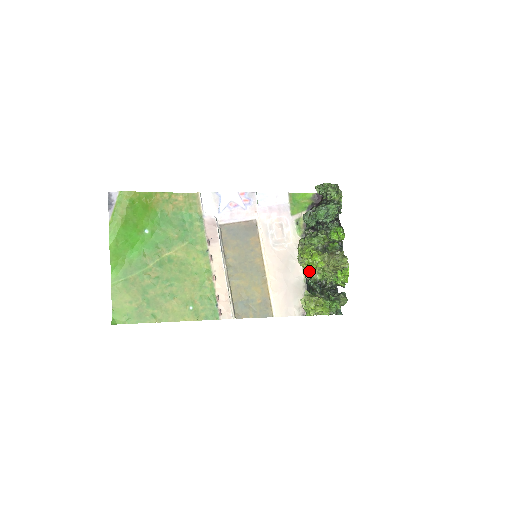
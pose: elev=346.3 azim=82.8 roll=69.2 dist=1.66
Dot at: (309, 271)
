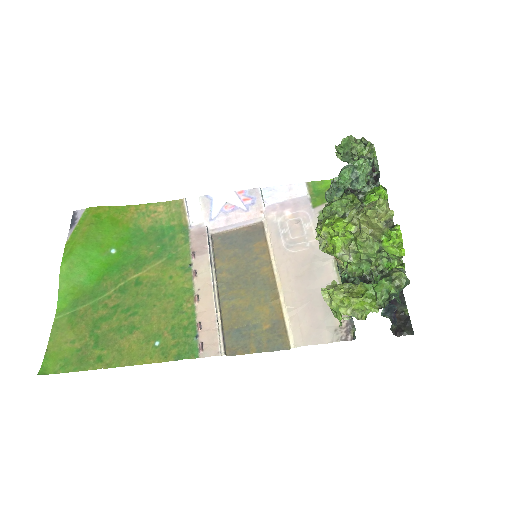
Dot at: (334, 251)
